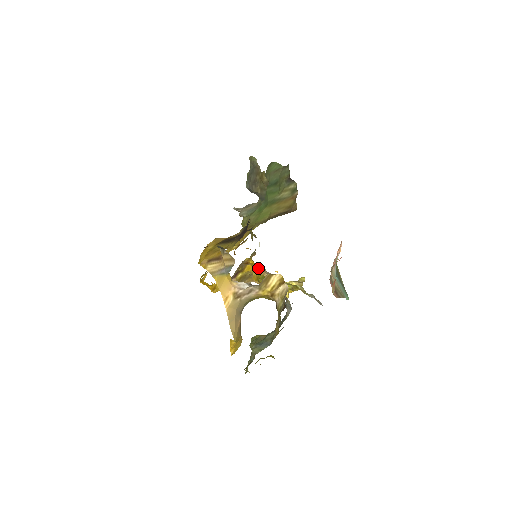
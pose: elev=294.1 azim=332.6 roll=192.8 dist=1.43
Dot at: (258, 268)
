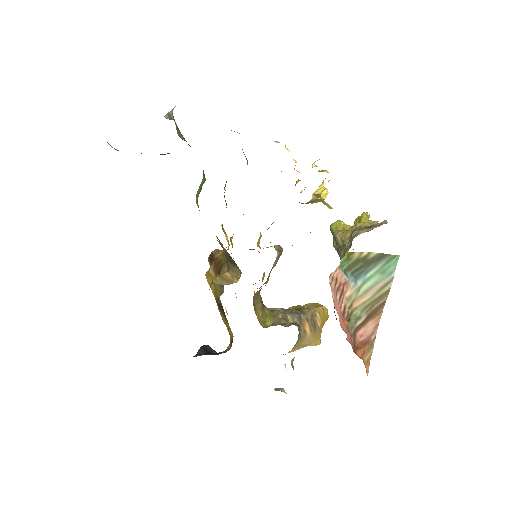
Dot at: occluded
